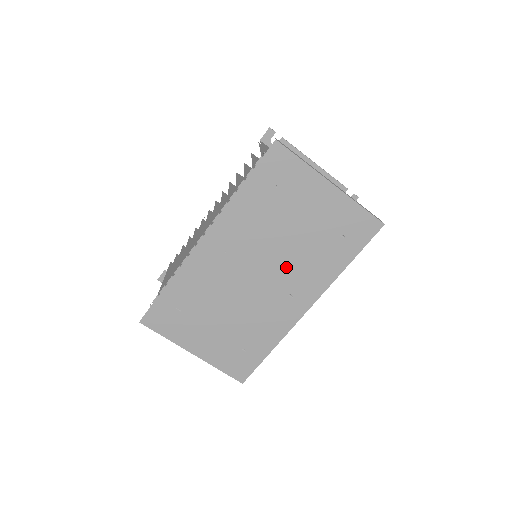
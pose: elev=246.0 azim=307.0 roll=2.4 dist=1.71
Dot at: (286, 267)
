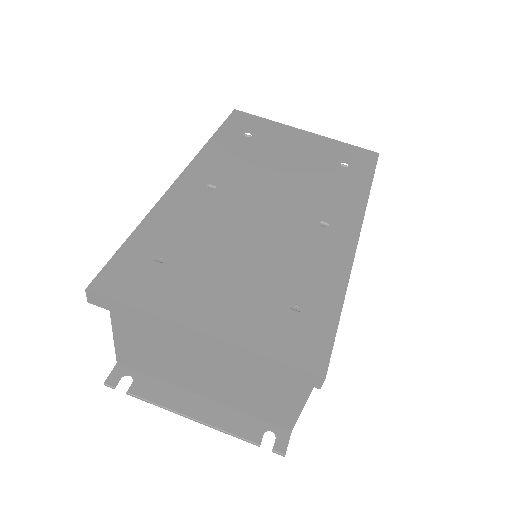
Dot at: (299, 194)
